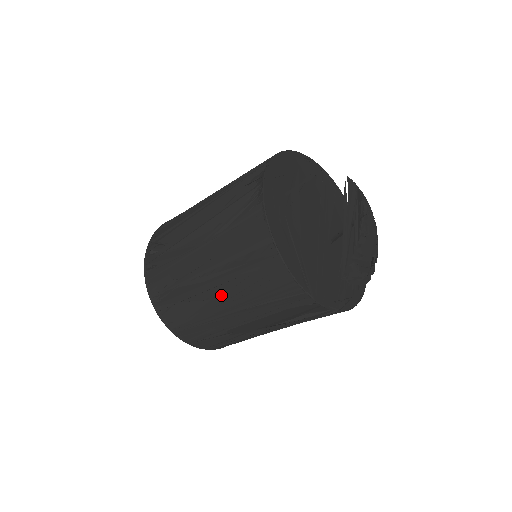
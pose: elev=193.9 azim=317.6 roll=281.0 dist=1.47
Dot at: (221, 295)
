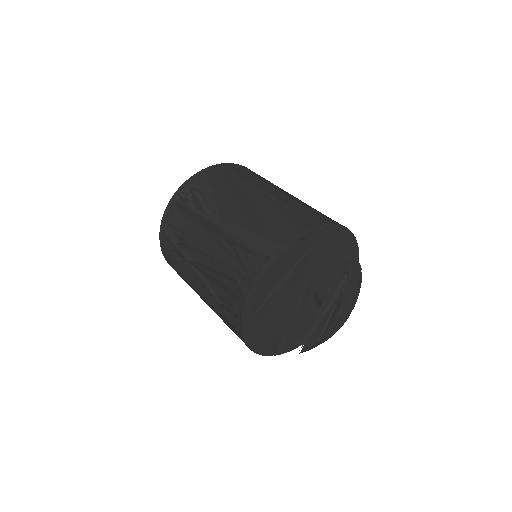
Dot at: occluded
